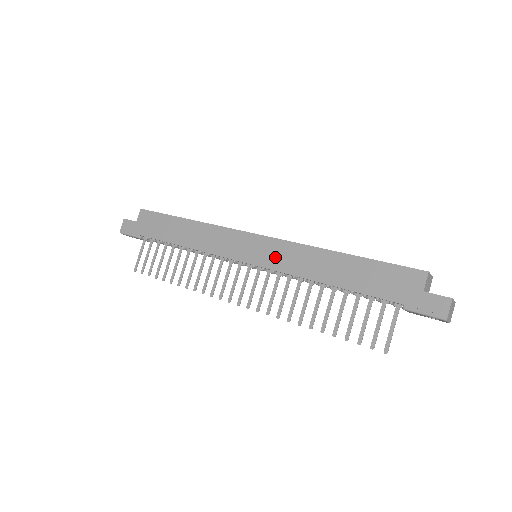
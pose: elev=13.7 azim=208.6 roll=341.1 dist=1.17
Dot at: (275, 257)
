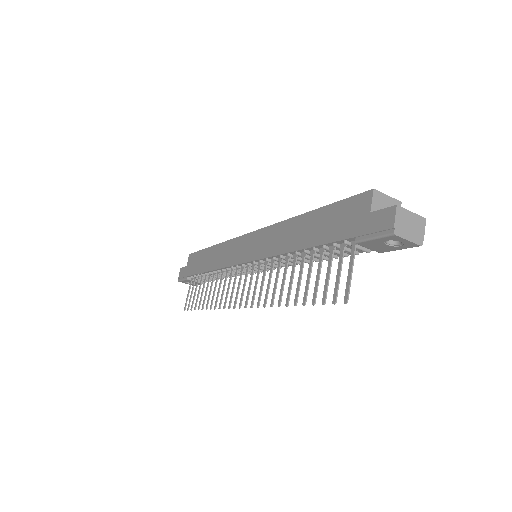
Dot at: (261, 246)
